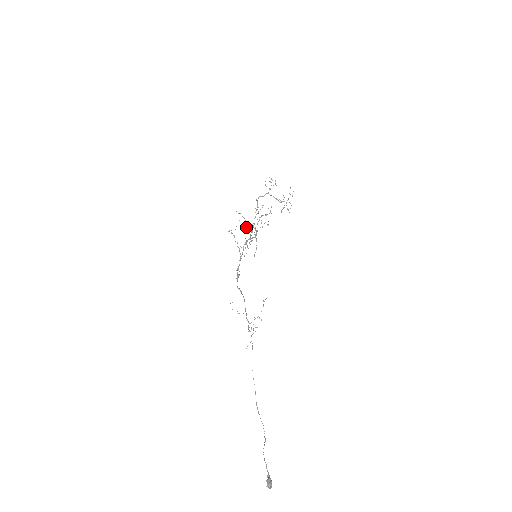
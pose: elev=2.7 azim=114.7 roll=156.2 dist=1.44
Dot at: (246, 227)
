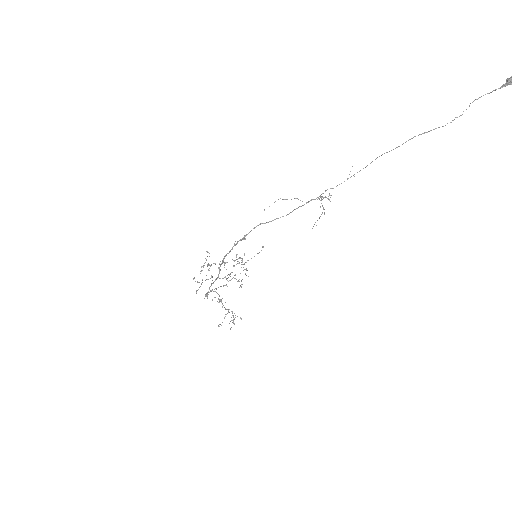
Dot at: (207, 279)
